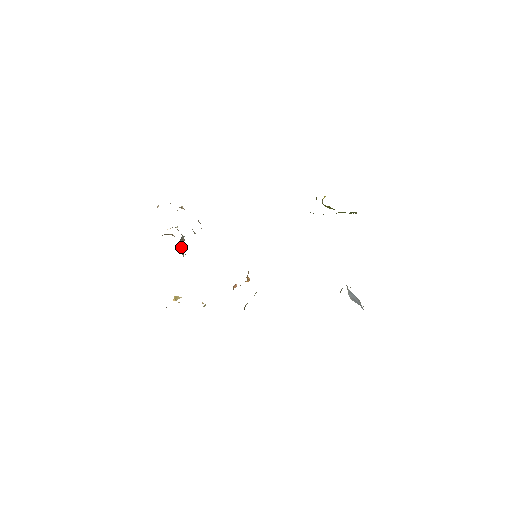
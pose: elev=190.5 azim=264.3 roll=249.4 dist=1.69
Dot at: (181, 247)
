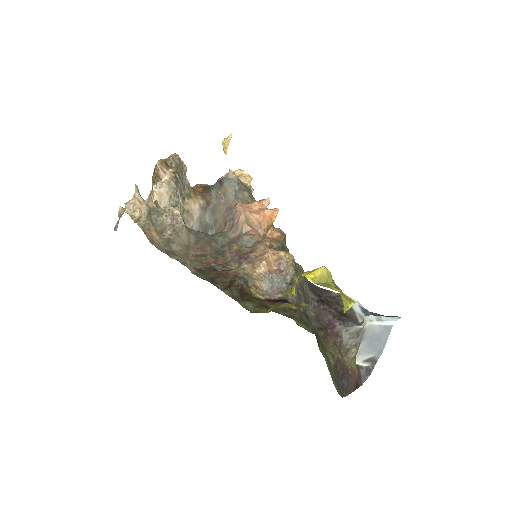
Dot at: occluded
